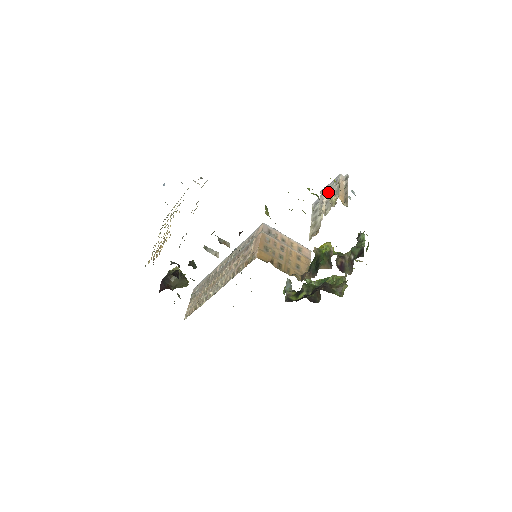
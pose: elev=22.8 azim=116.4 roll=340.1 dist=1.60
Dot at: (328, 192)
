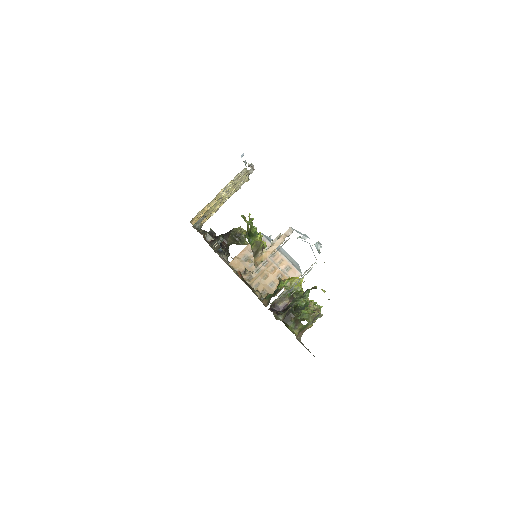
Dot at: occluded
